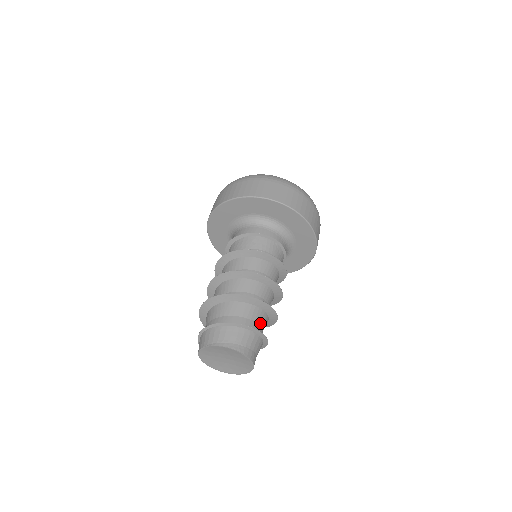
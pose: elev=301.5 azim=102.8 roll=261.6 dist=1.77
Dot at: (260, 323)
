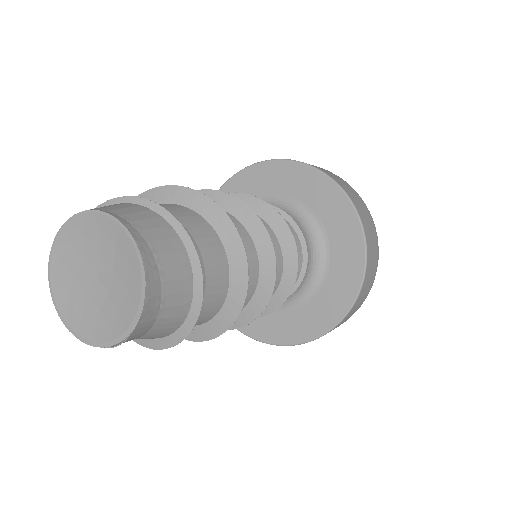
Dot at: (208, 286)
